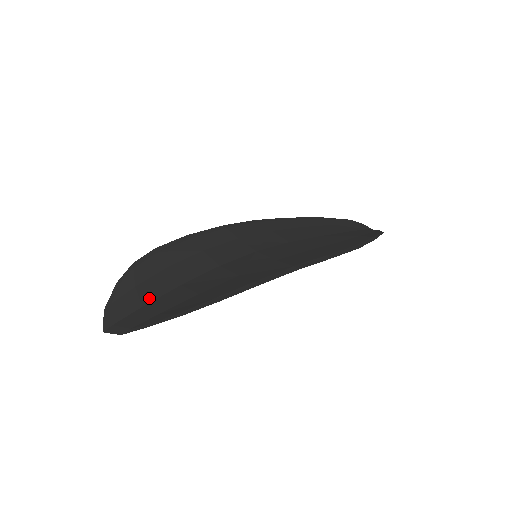
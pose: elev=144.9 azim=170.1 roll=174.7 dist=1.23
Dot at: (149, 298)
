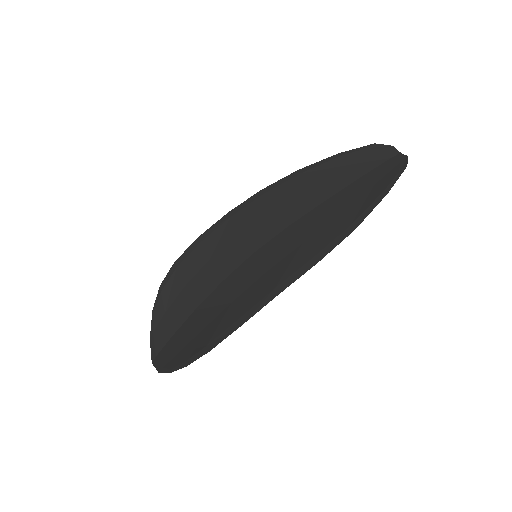
Dot at: (174, 327)
